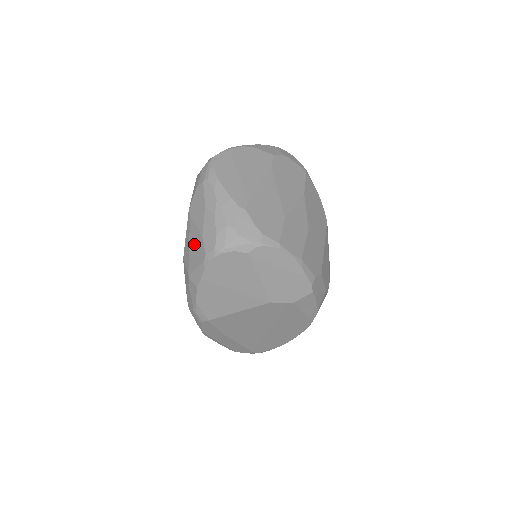
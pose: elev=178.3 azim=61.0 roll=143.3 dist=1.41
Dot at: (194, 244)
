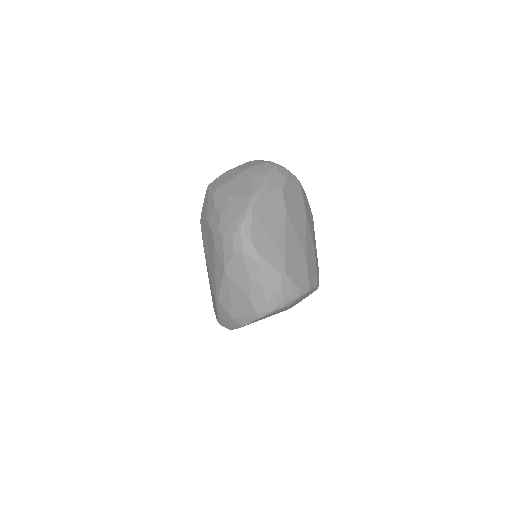
Dot at: (237, 300)
